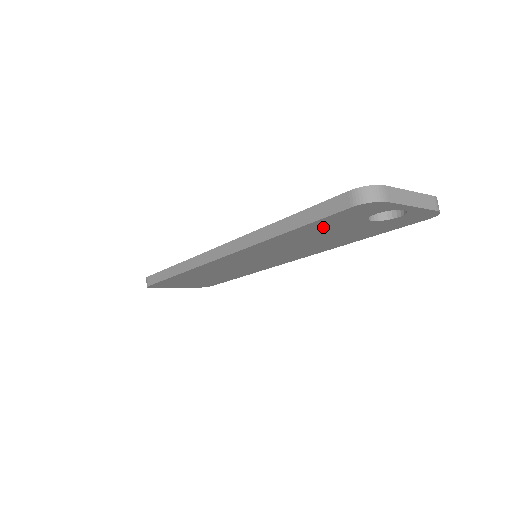
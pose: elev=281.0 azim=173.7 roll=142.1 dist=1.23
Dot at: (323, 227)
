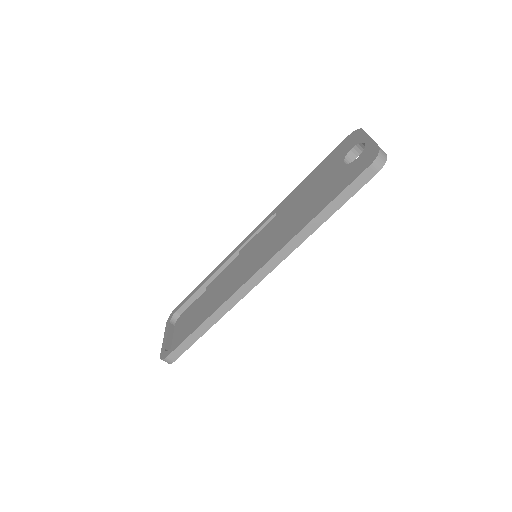
Dot at: occluded
